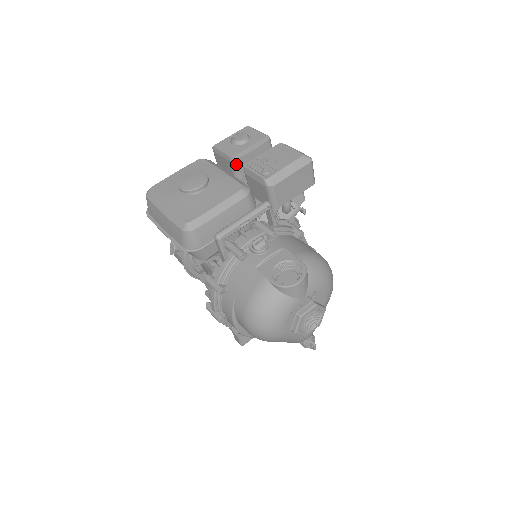
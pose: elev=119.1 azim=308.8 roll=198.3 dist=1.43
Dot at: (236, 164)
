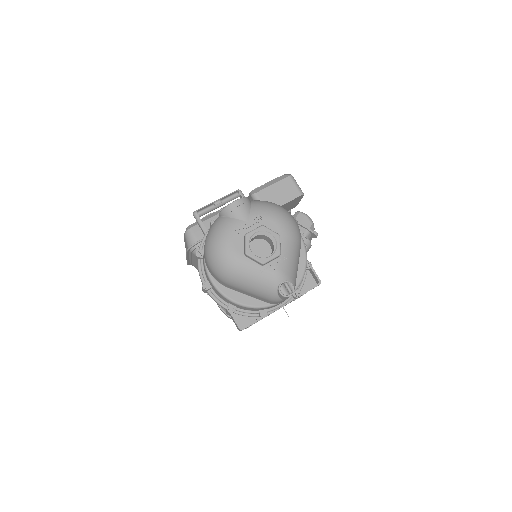
Dot at: occluded
